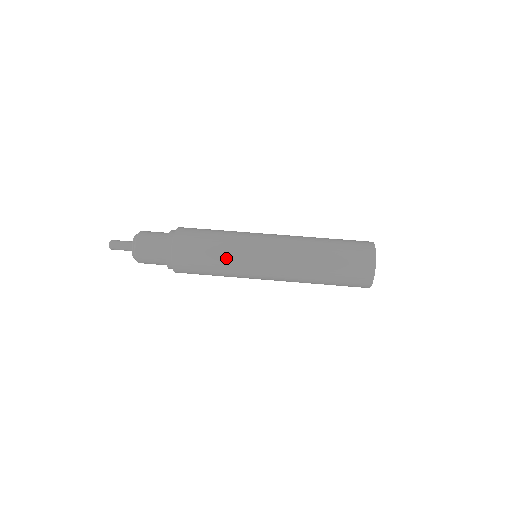
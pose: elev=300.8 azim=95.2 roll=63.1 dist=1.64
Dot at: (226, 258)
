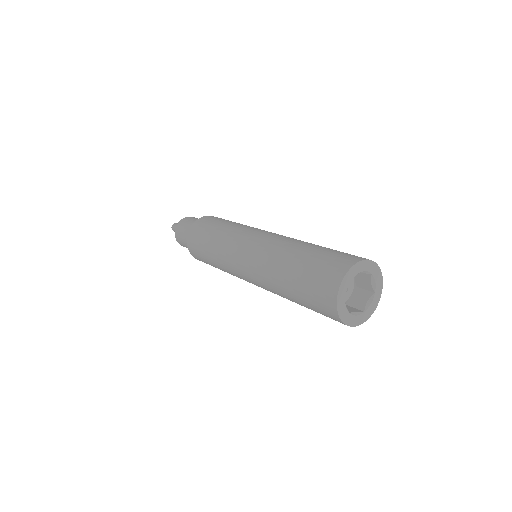
Dot at: (228, 229)
